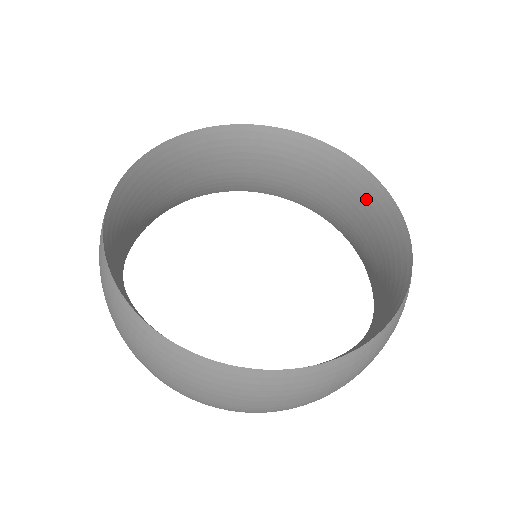
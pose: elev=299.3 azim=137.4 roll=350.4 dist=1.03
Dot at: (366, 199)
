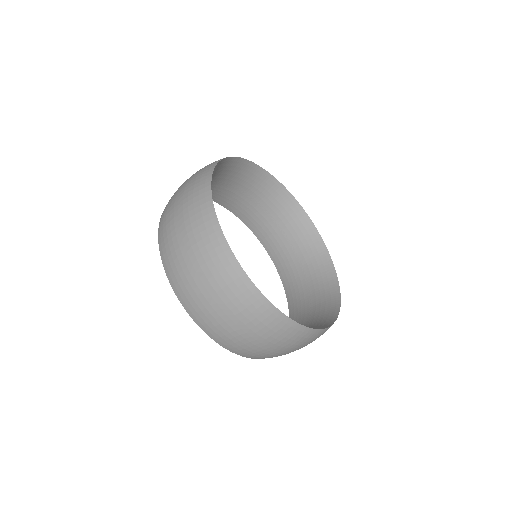
Dot at: (324, 313)
